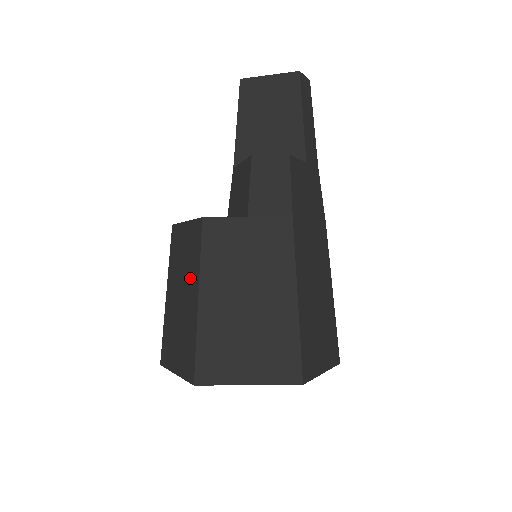
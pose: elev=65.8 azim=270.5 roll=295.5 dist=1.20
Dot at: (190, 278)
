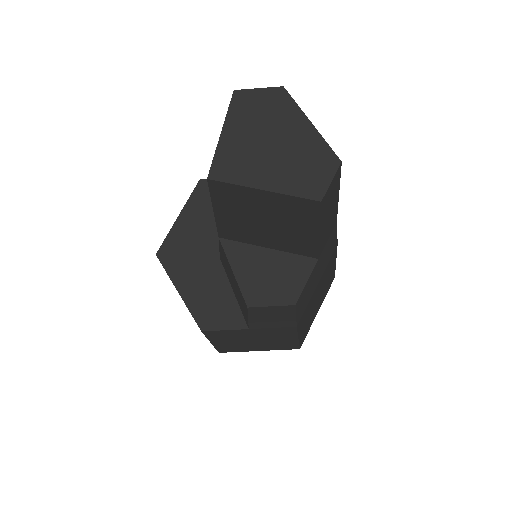
Dot at: occluded
